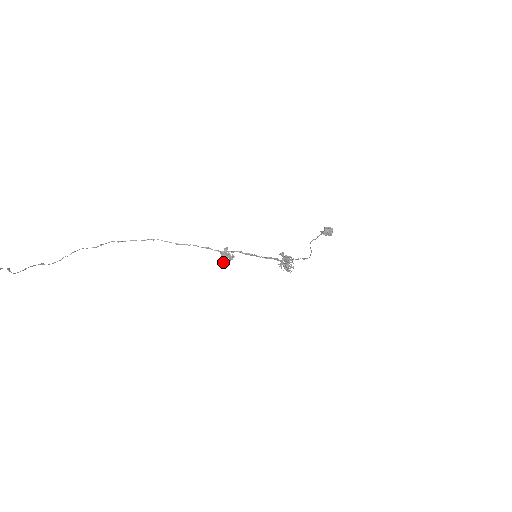
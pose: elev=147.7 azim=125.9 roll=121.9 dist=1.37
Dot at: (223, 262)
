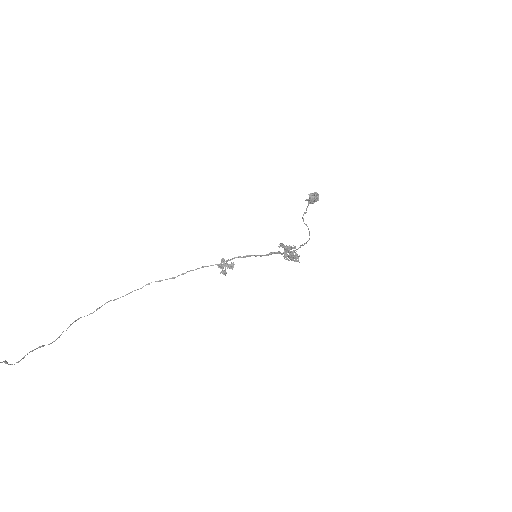
Dot at: (225, 274)
